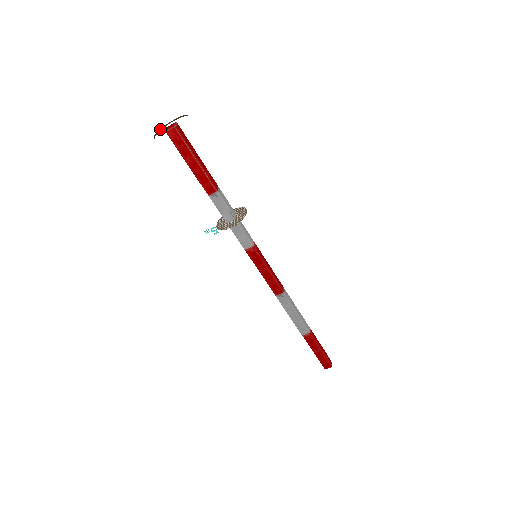
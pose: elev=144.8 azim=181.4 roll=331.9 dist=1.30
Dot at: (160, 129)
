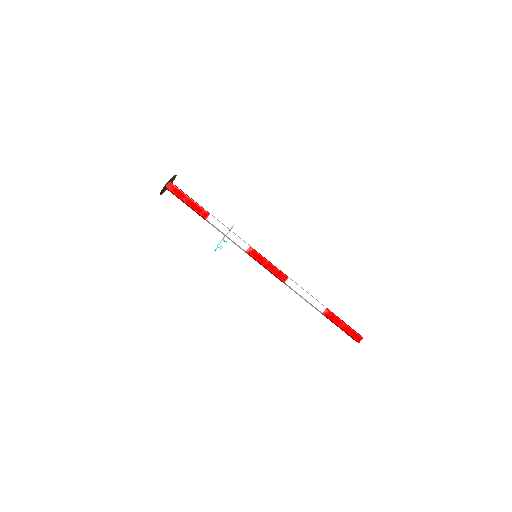
Dot at: (162, 193)
